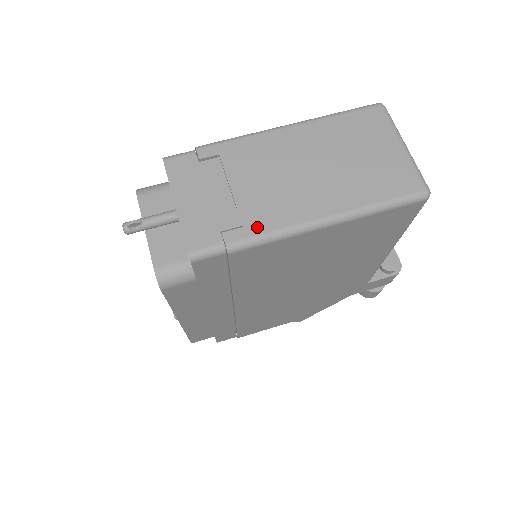
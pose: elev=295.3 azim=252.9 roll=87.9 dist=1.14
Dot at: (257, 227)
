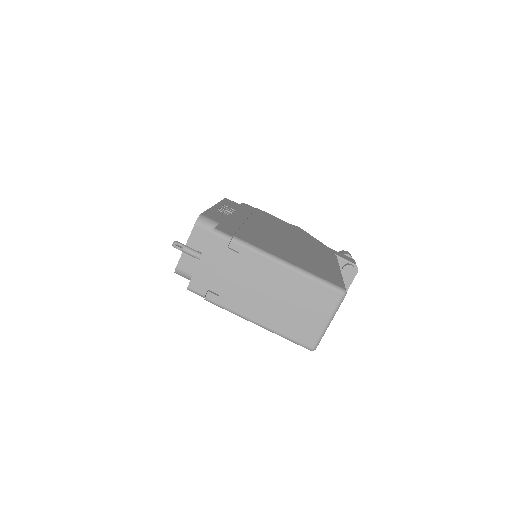
Dot at: (225, 302)
